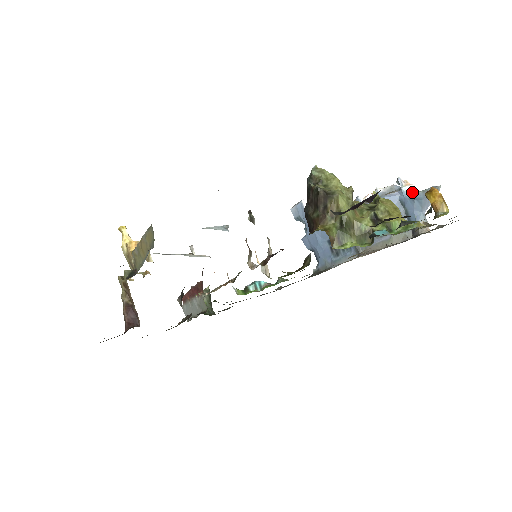
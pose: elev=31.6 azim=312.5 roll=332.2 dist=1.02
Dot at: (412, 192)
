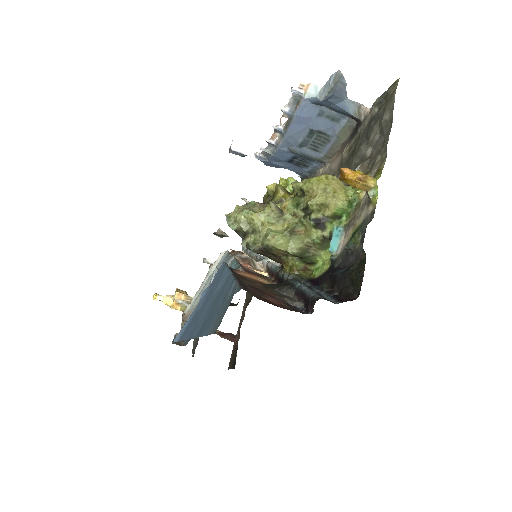
Dot at: (317, 92)
